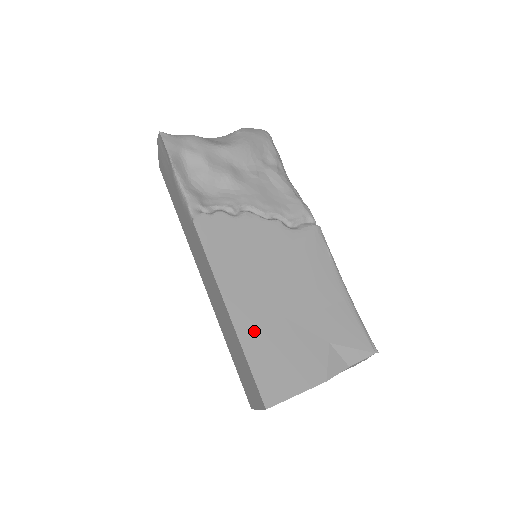
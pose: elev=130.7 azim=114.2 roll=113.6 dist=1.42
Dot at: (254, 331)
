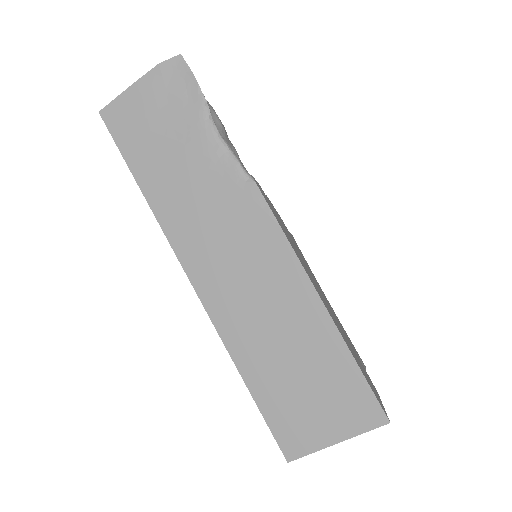
Dot at: (339, 329)
